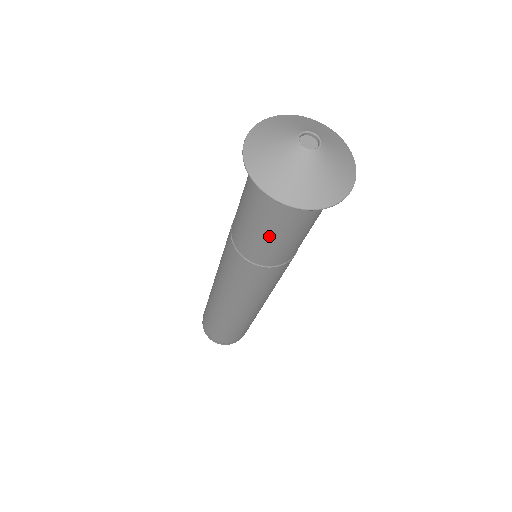
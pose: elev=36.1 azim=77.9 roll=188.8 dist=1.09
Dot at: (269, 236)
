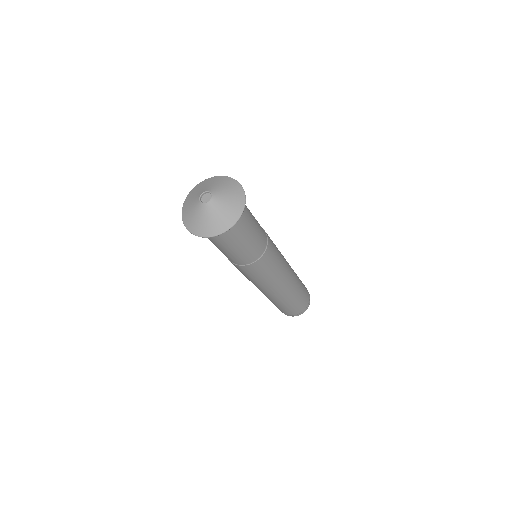
Dot at: (237, 248)
